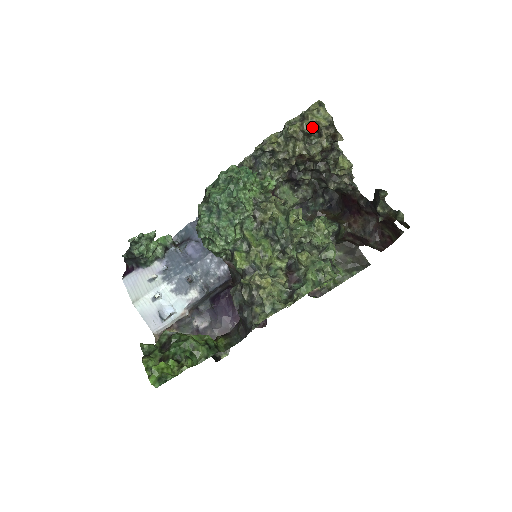
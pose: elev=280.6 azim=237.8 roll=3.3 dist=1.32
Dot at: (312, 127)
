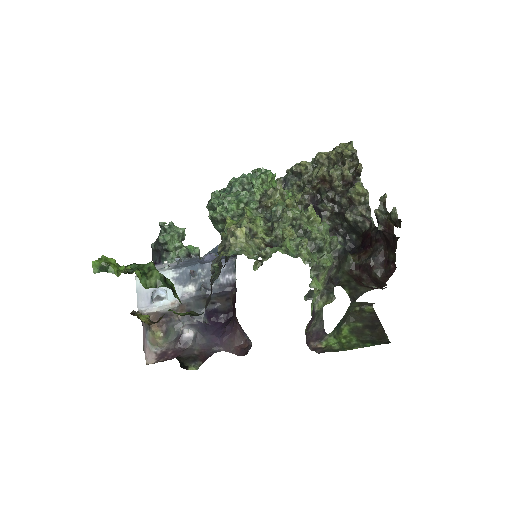
Dot at: (339, 159)
